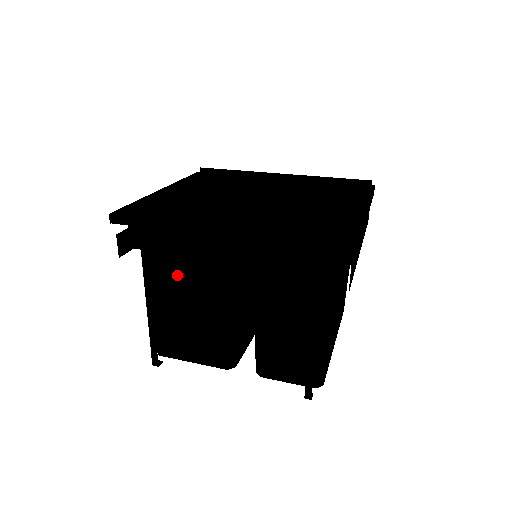
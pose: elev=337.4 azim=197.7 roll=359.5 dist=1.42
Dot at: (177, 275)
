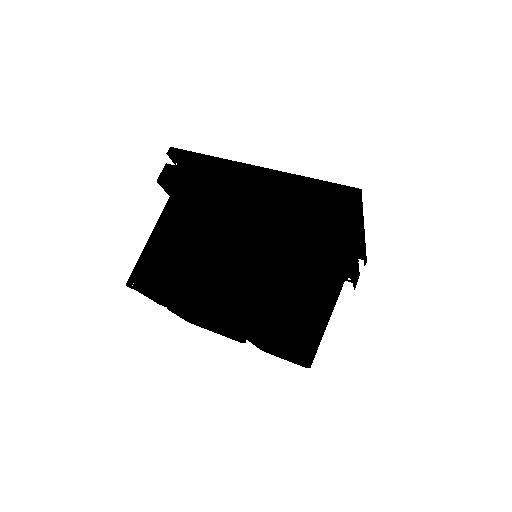
Dot at: (196, 210)
